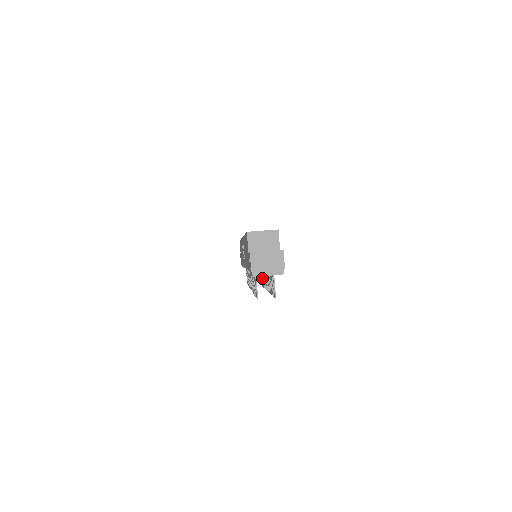
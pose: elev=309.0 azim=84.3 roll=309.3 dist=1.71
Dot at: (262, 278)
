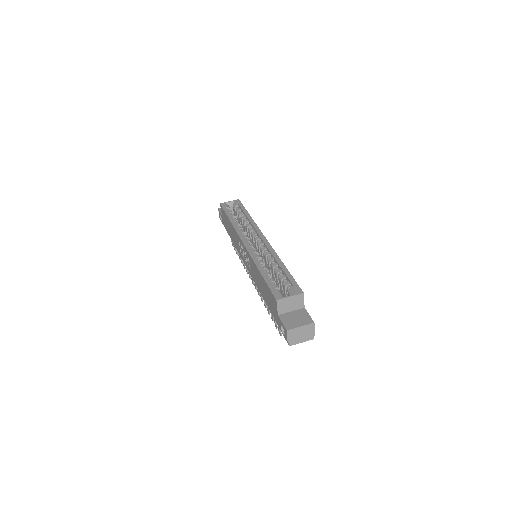
Dot at: occluded
